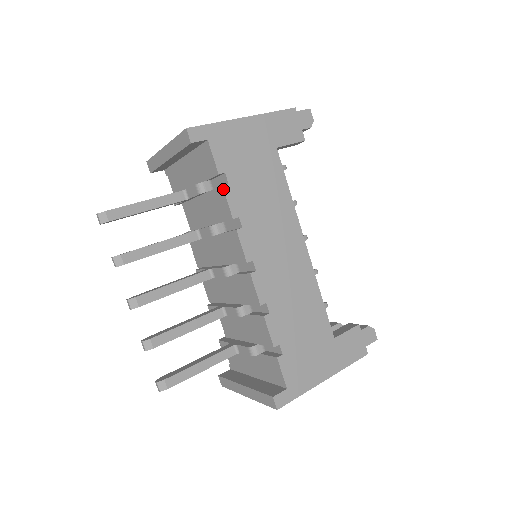
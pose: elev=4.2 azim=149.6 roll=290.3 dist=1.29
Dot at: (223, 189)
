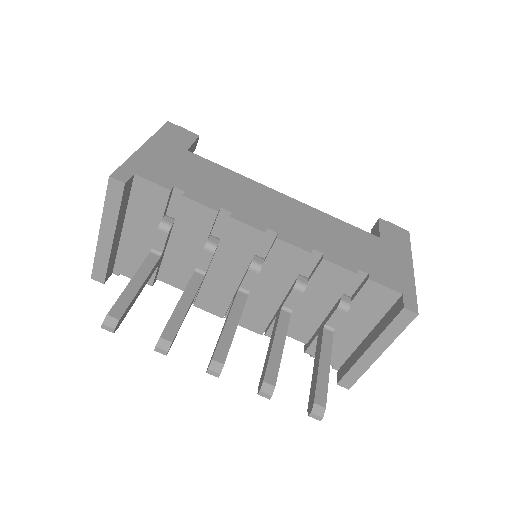
Dot at: (186, 198)
